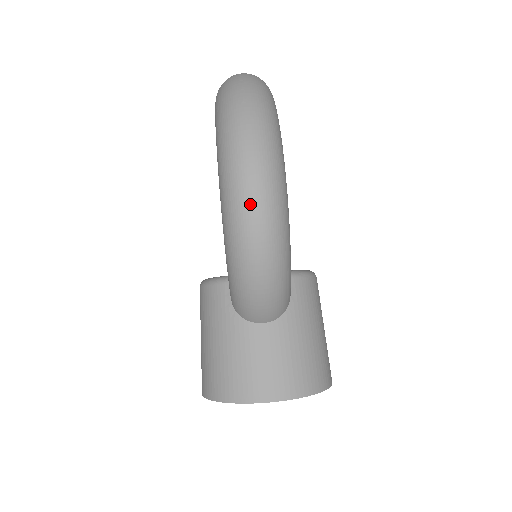
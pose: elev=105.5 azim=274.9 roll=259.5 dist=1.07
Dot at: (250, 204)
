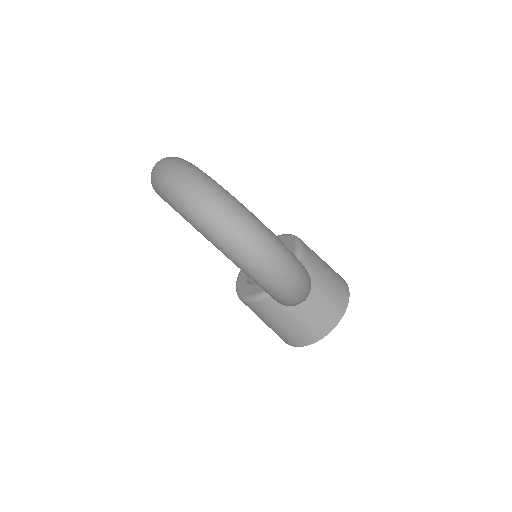
Dot at: (280, 276)
